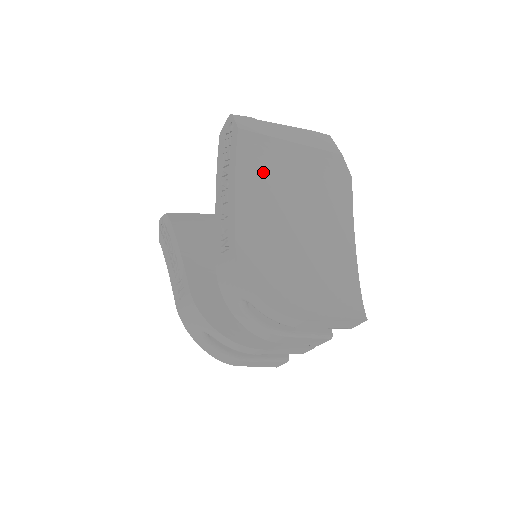
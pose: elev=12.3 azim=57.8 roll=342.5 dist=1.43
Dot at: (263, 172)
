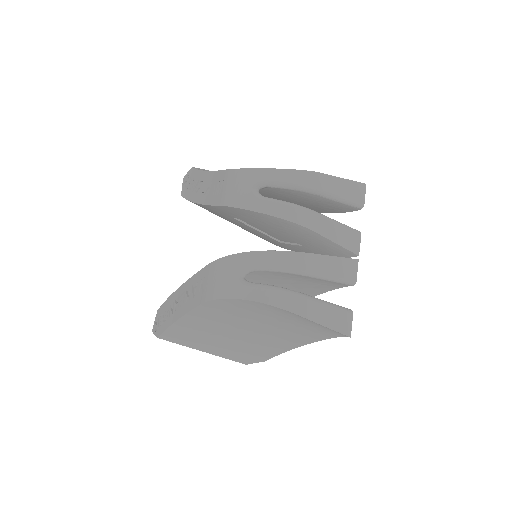
Dot at: occluded
